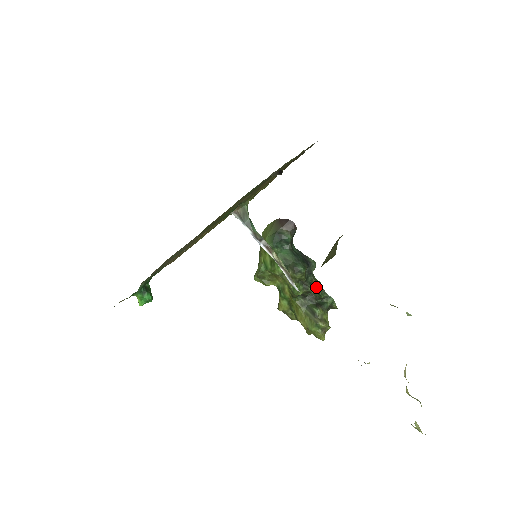
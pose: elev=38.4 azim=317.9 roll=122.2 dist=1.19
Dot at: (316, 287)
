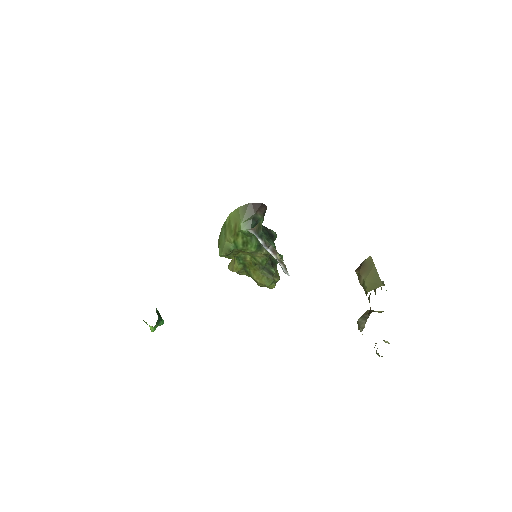
Dot at: occluded
